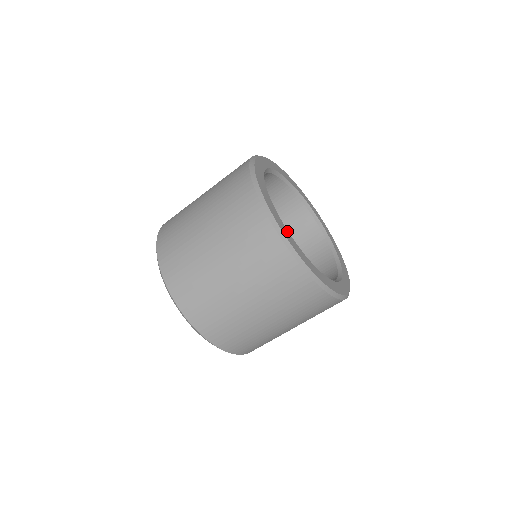
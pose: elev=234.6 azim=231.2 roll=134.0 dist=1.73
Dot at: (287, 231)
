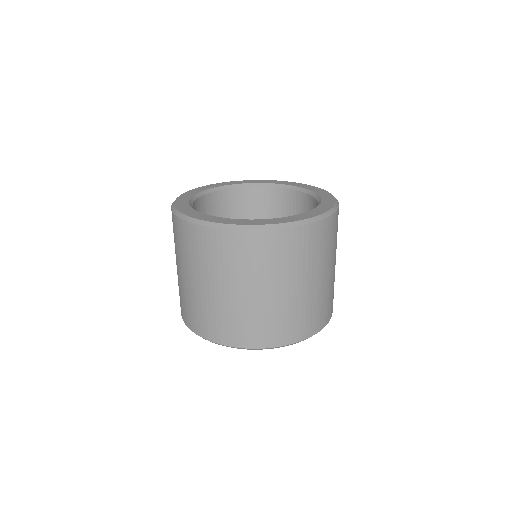
Dot at: (191, 209)
